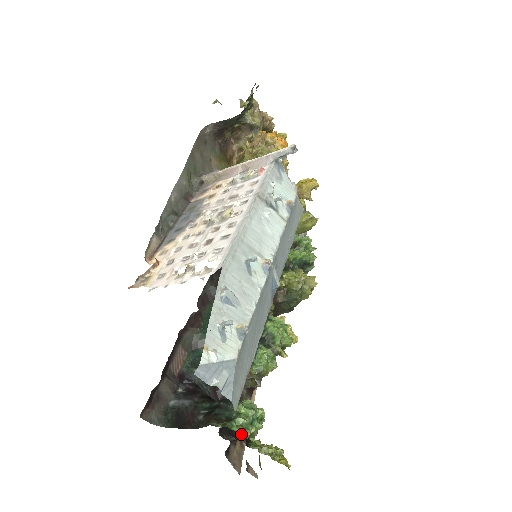
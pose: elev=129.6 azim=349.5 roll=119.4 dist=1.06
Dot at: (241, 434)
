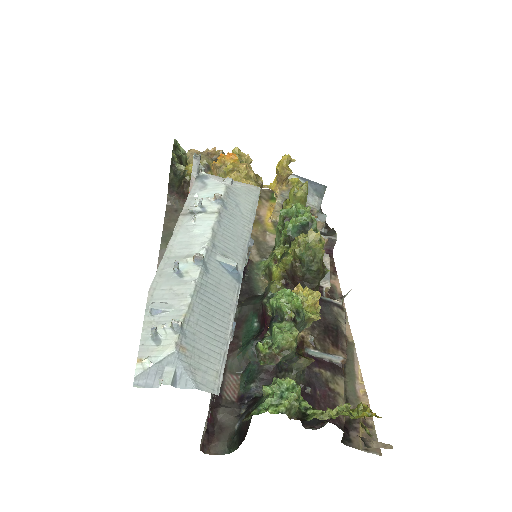
Dot at: (274, 413)
